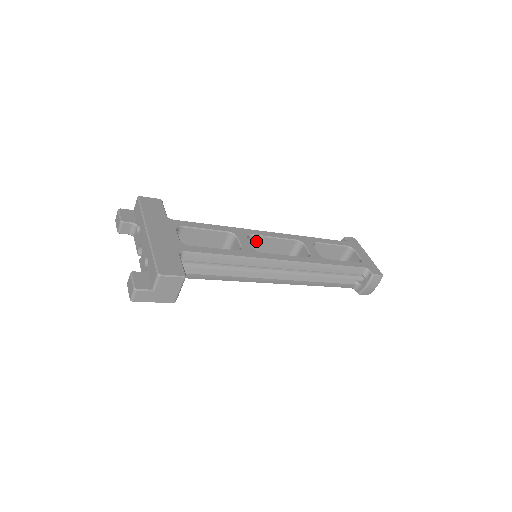
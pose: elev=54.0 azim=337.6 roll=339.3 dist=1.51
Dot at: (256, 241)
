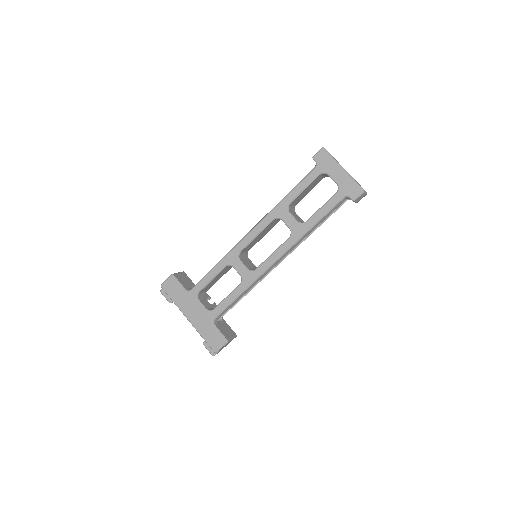
Dot at: (247, 247)
